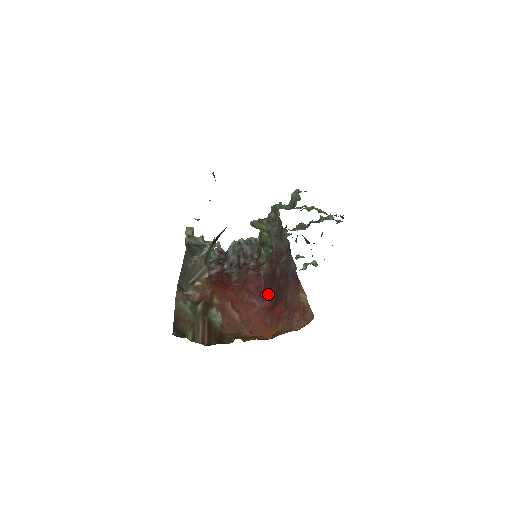
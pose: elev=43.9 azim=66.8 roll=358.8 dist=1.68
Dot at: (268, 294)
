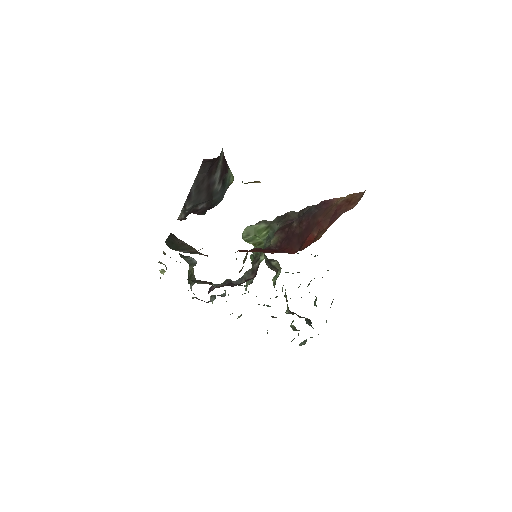
Dot at: (288, 249)
